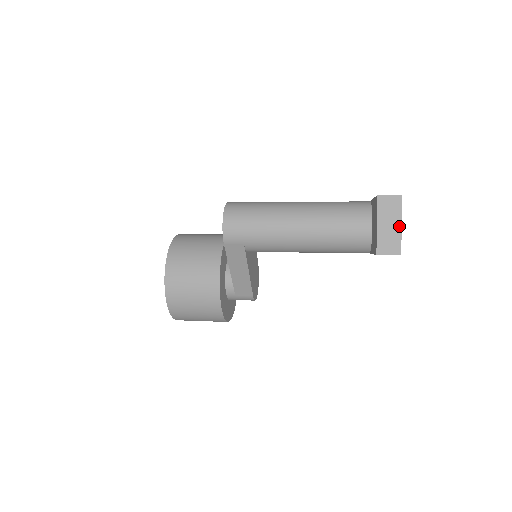
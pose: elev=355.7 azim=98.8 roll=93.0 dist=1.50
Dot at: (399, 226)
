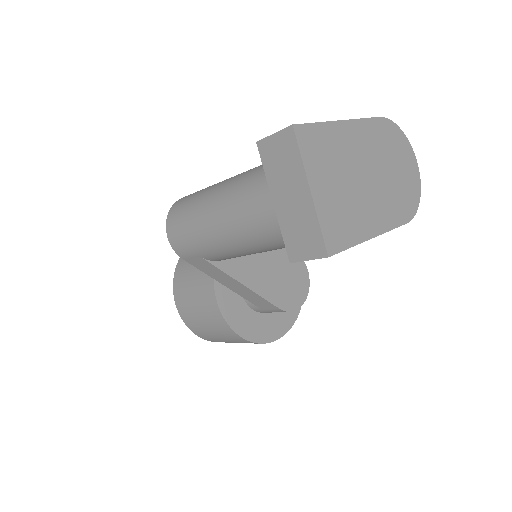
Dot at: (307, 195)
